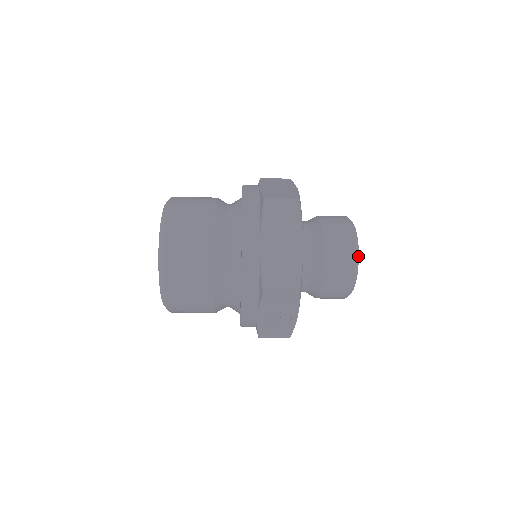
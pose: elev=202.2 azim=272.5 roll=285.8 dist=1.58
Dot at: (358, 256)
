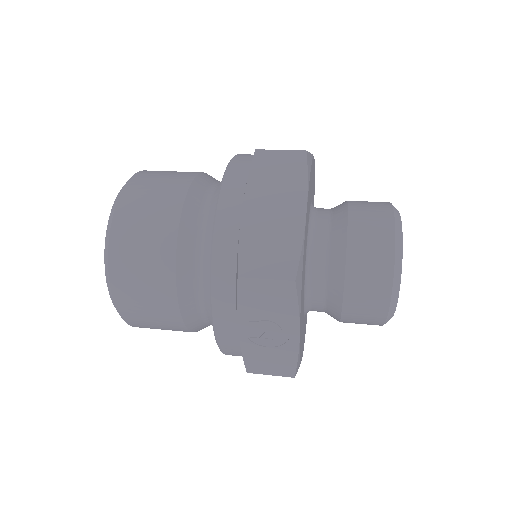
Dot at: (401, 248)
